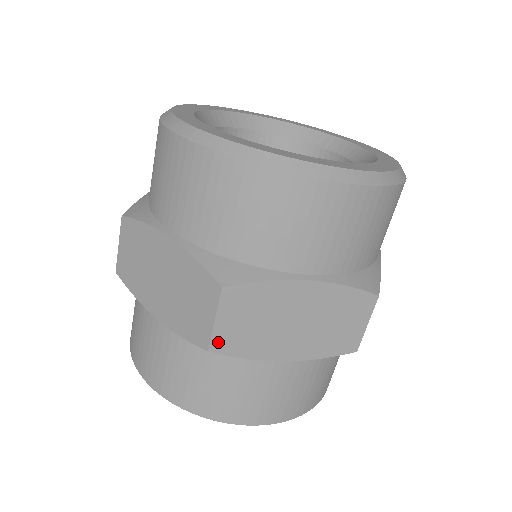
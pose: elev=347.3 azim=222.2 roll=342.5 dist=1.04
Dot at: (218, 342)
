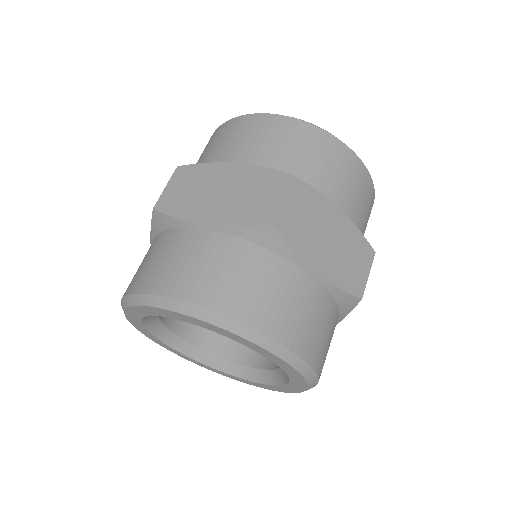
Dot at: (280, 220)
